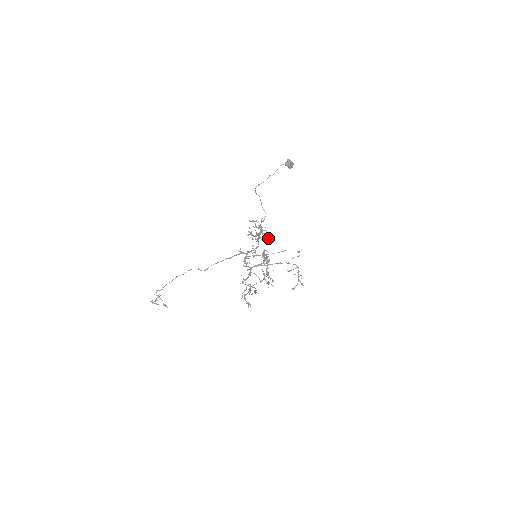
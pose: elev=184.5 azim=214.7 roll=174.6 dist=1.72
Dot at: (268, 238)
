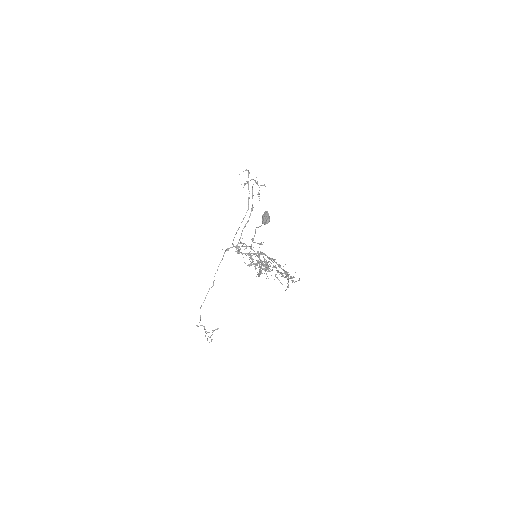
Dot at: occluded
